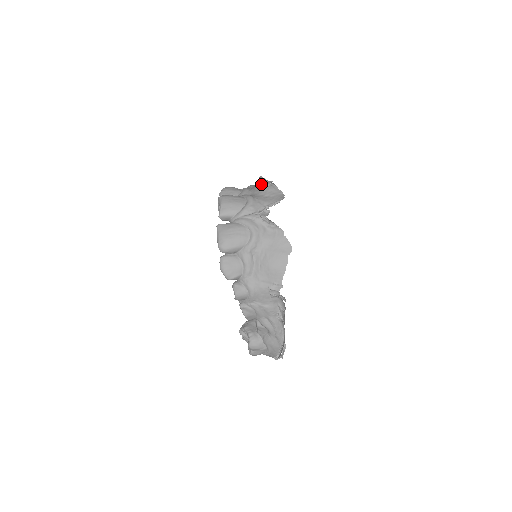
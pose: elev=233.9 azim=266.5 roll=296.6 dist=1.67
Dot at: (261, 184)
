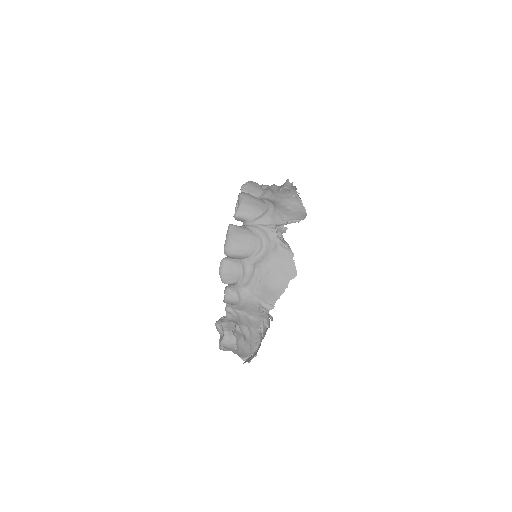
Dot at: (286, 191)
